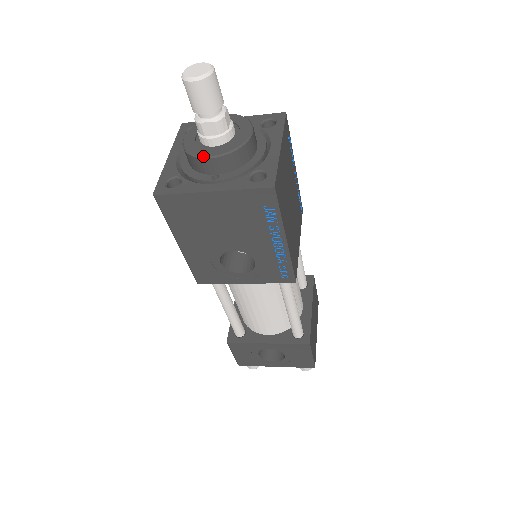
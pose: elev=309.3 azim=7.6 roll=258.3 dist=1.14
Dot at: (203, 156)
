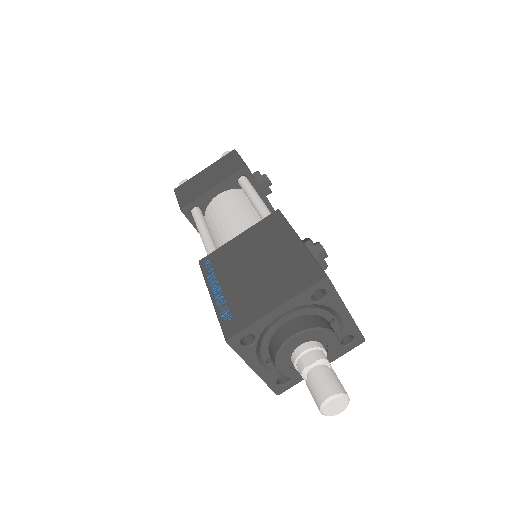
Dot at: (278, 369)
